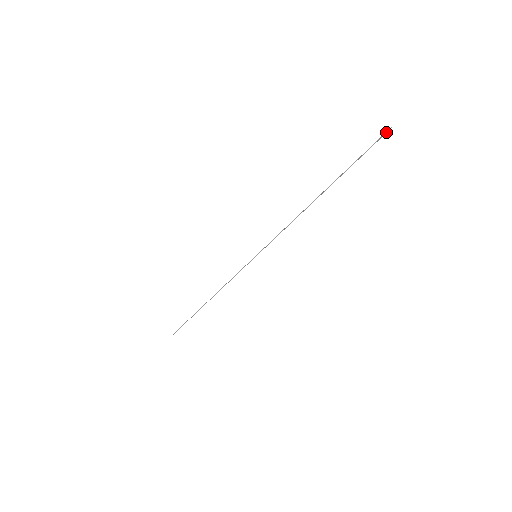
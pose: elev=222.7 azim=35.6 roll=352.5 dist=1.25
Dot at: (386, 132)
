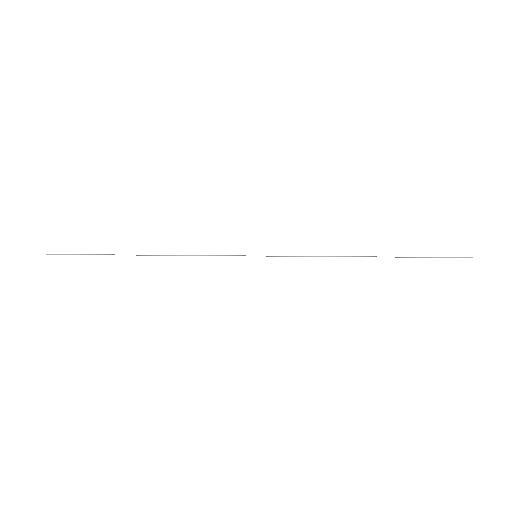
Dot at: occluded
